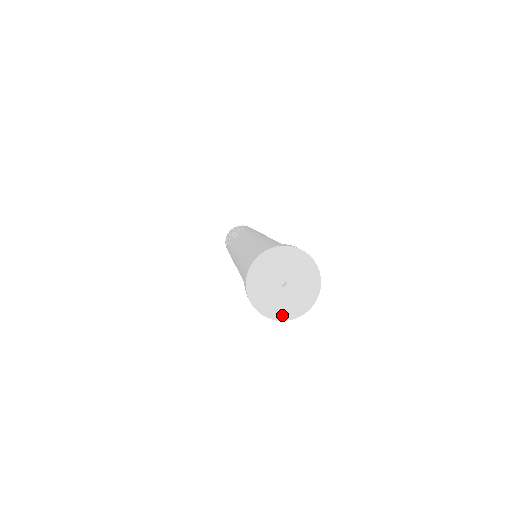
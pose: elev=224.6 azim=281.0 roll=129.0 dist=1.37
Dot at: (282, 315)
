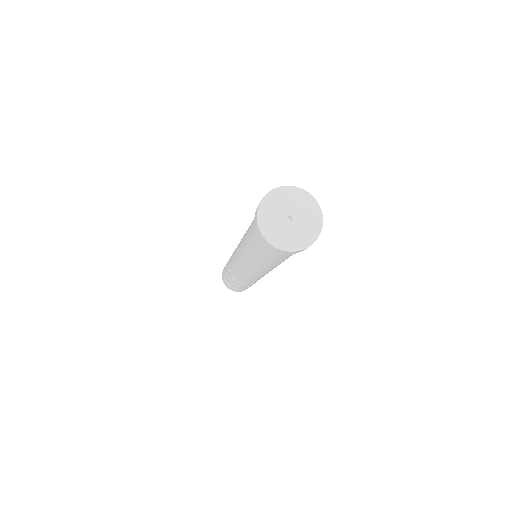
Dot at: (288, 246)
